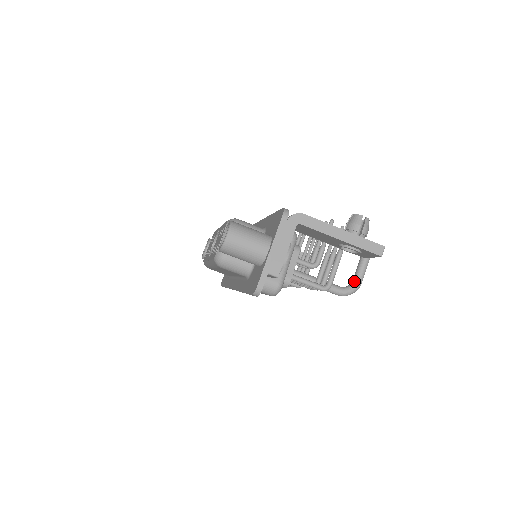
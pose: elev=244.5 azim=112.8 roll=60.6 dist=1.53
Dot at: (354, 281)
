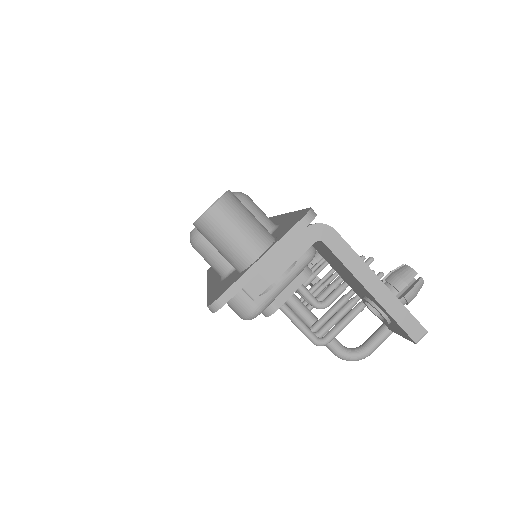
Dot at: (363, 347)
